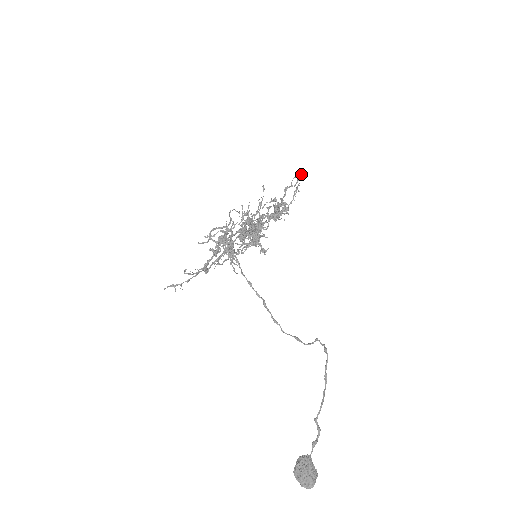
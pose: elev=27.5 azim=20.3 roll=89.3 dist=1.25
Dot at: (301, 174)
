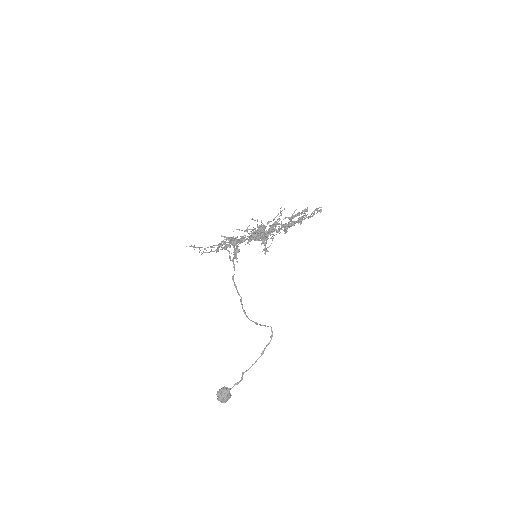
Dot at: occluded
